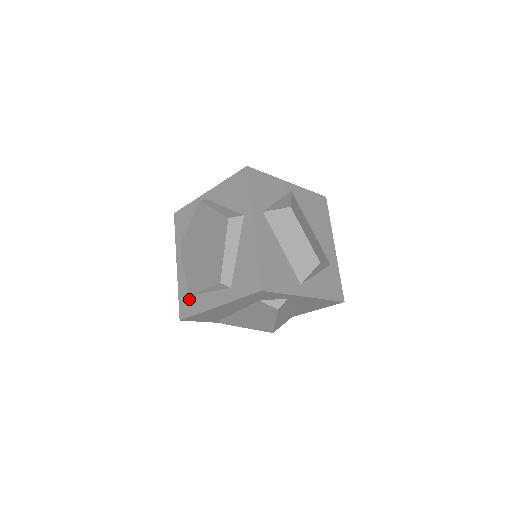
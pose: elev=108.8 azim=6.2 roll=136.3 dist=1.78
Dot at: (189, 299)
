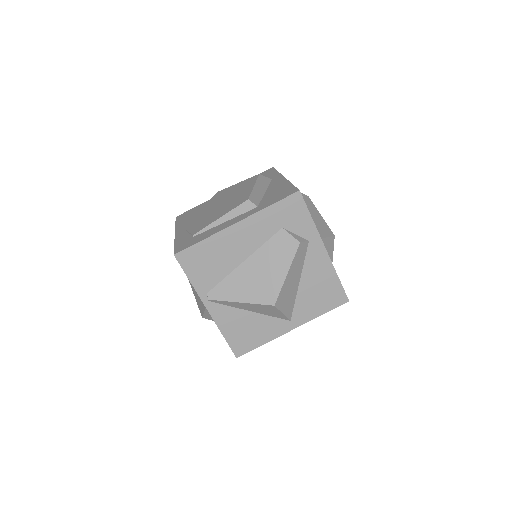
Dot at: (193, 238)
